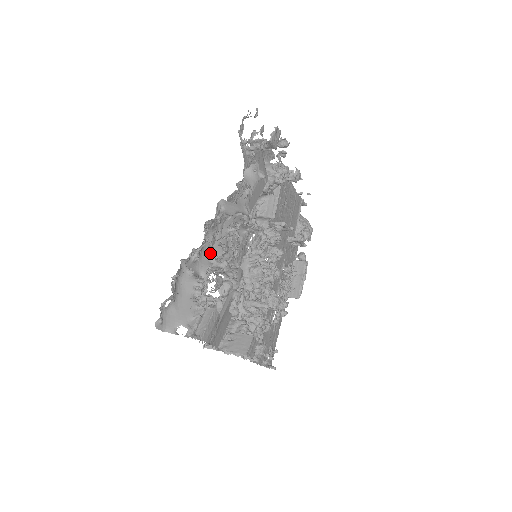
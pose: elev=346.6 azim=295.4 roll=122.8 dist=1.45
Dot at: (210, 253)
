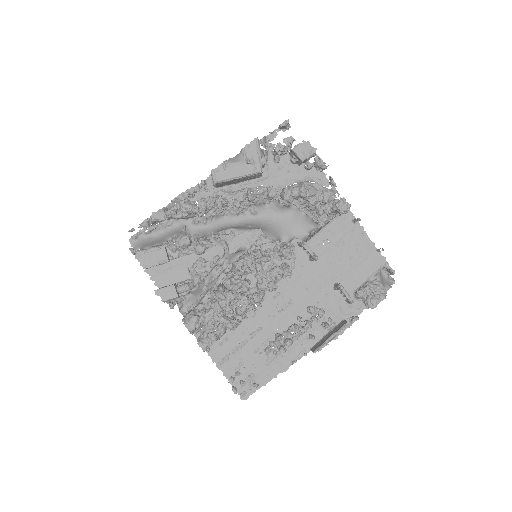
Dot at: (216, 230)
